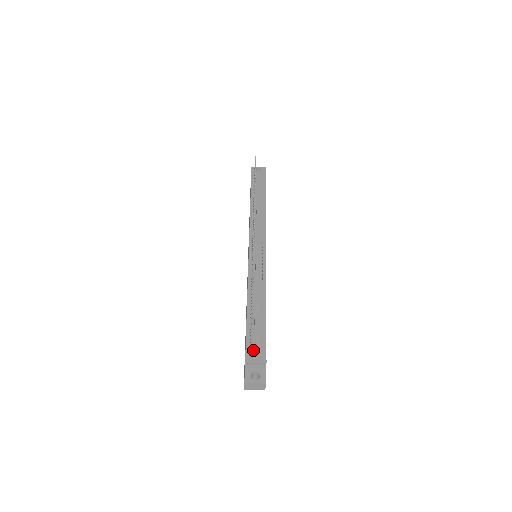
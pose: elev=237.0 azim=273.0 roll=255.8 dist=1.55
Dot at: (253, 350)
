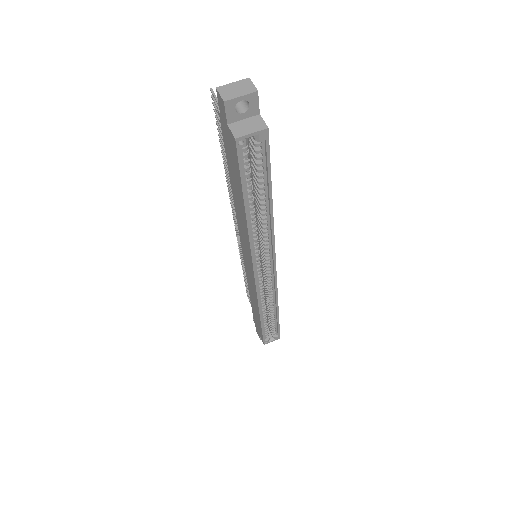
Dot at: occluded
